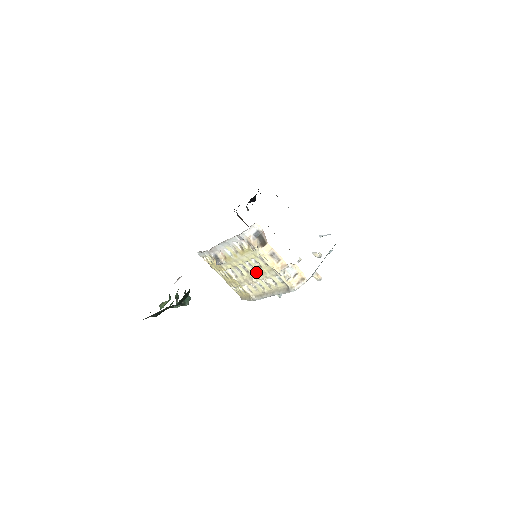
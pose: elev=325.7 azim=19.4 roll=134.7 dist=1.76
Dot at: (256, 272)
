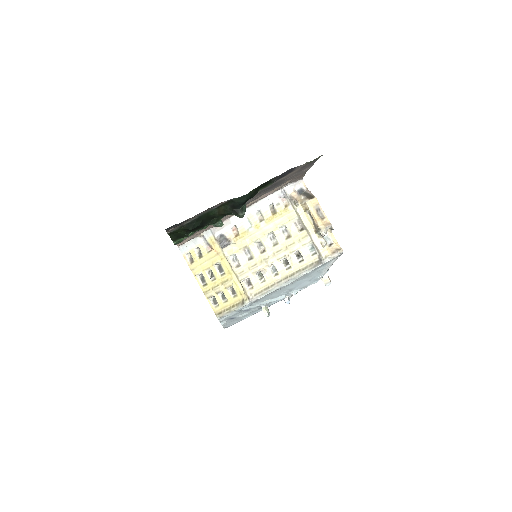
Dot at: (278, 248)
